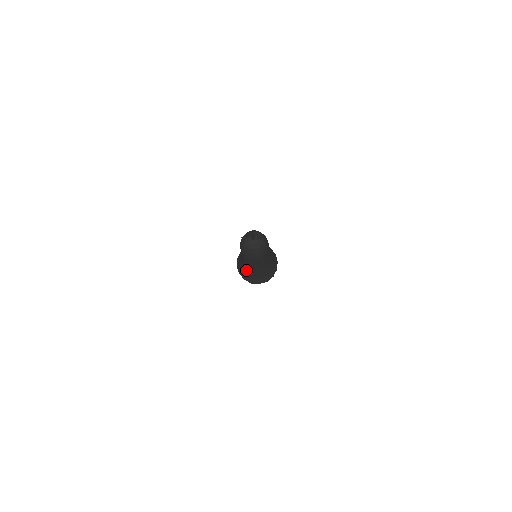
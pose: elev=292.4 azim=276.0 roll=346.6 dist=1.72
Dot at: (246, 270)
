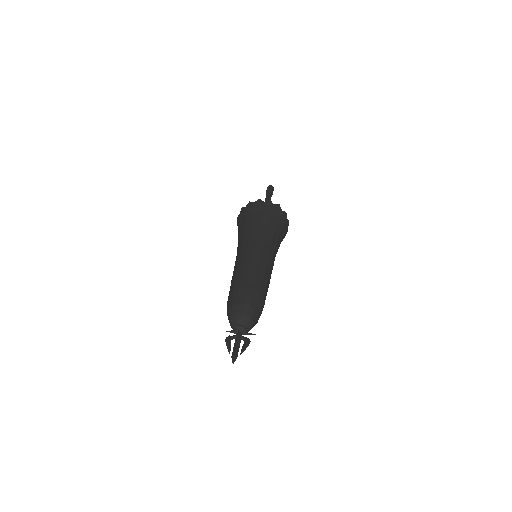
Dot at: occluded
